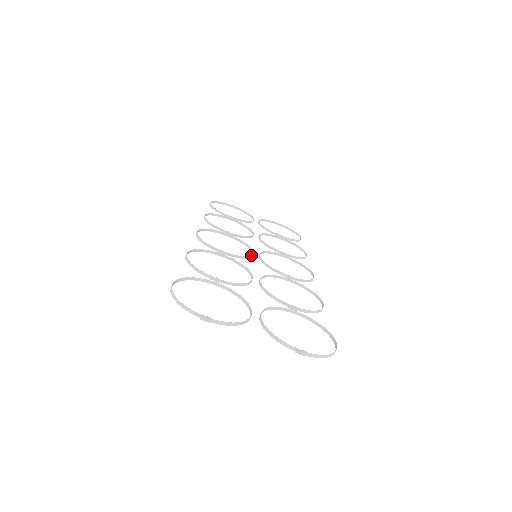
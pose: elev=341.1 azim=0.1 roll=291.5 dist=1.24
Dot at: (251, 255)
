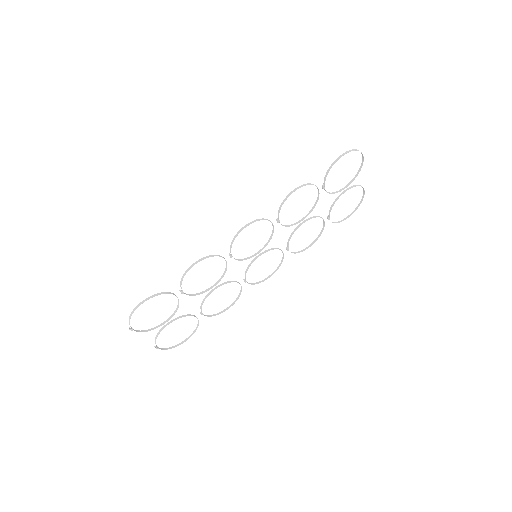
Dot at: (251, 257)
